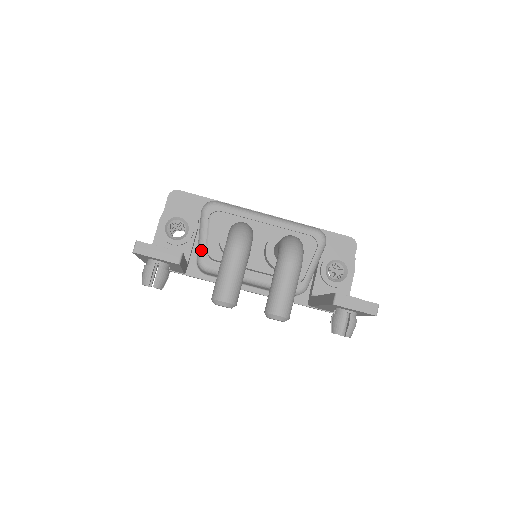
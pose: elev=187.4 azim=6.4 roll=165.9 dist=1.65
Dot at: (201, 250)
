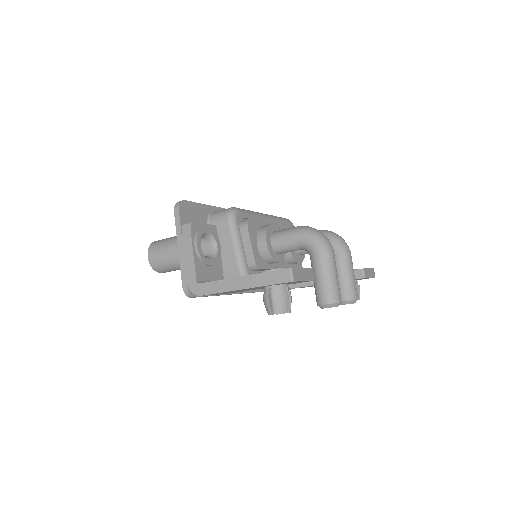
Dot at: (244, 263)
